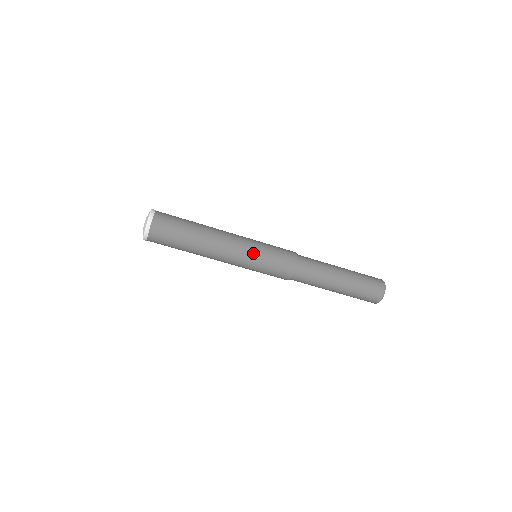
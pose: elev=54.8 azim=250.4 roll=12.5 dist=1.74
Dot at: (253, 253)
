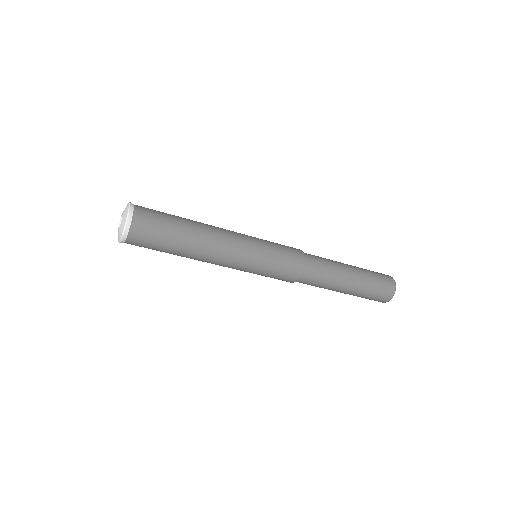
Dot at: (252, 265)
